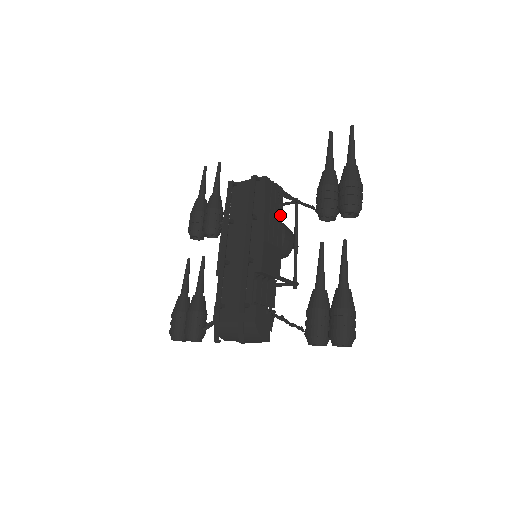
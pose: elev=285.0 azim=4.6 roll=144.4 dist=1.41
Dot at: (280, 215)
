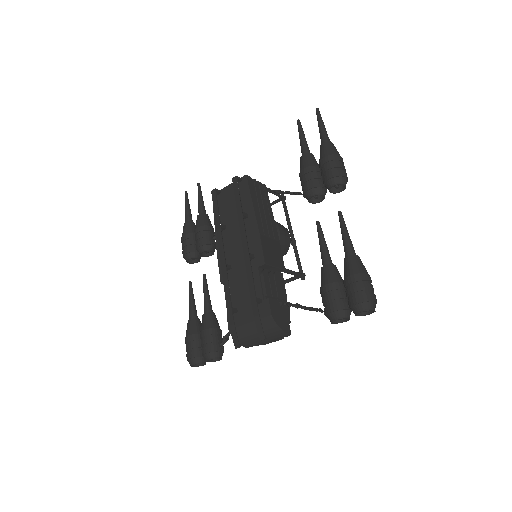
Dot at: (270, 210)
